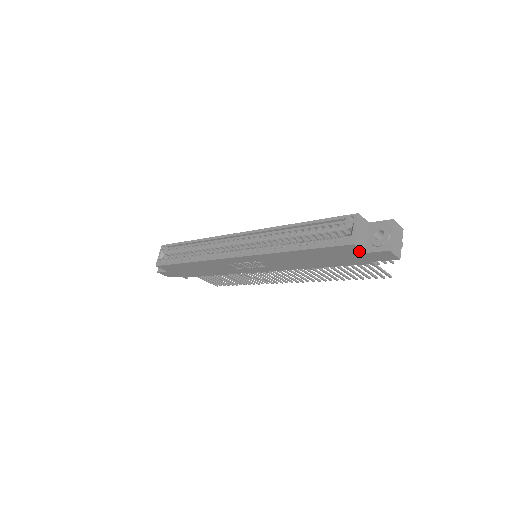
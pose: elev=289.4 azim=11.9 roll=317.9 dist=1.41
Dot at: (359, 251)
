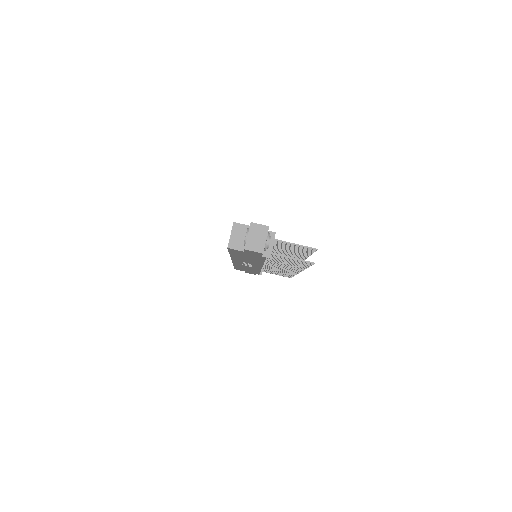
Dot at: (240, 251)
